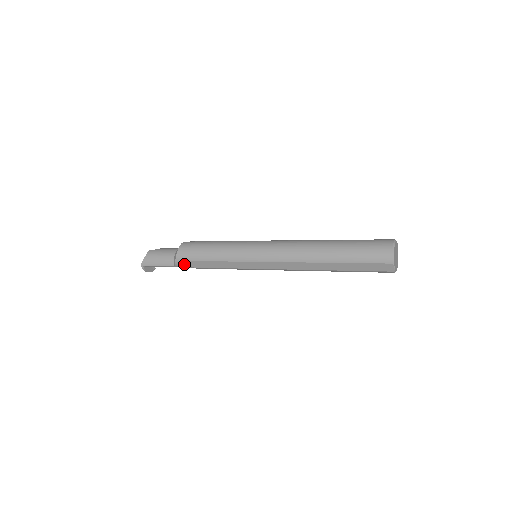
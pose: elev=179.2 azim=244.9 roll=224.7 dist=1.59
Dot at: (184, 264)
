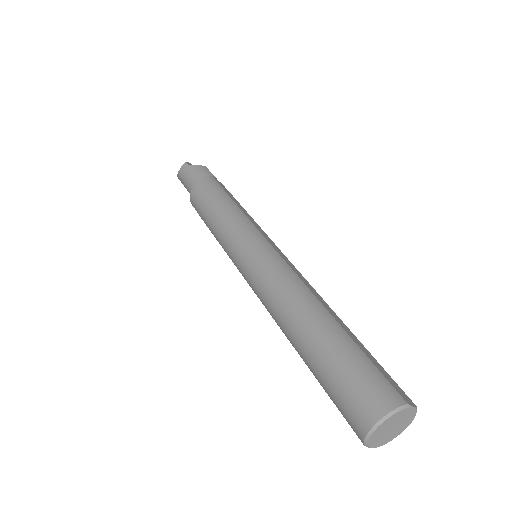
Dot at: occluded
